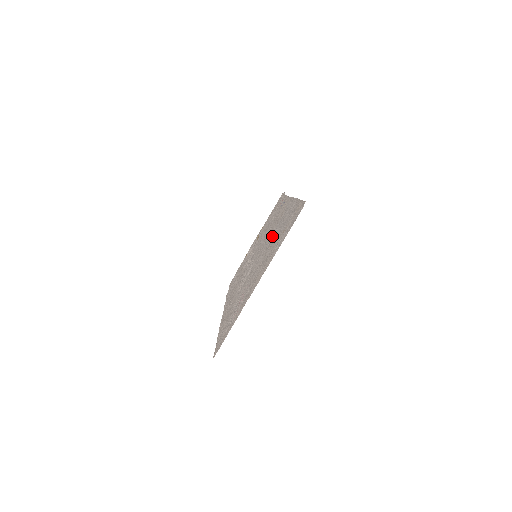
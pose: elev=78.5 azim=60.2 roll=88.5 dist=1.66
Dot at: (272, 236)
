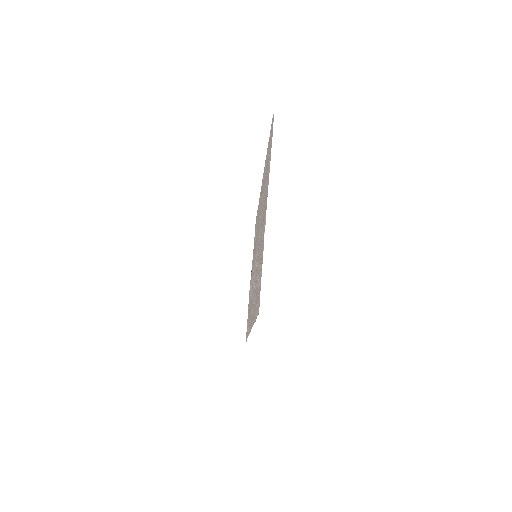
Dot at: (261, 208)
